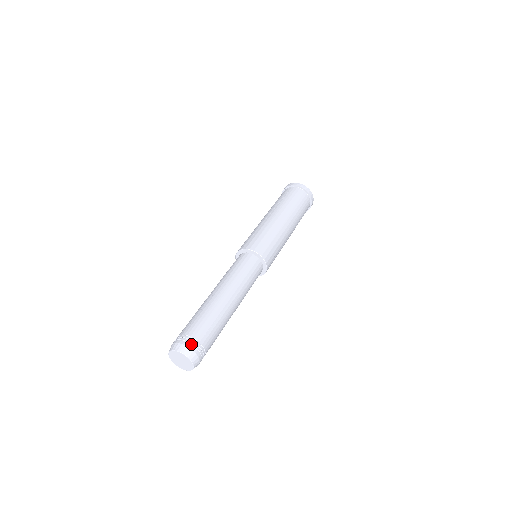
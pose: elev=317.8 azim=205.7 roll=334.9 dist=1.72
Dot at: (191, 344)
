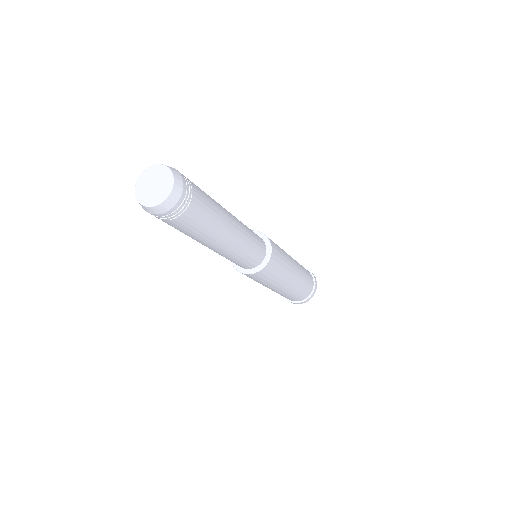
Dot at: (184, 178)
